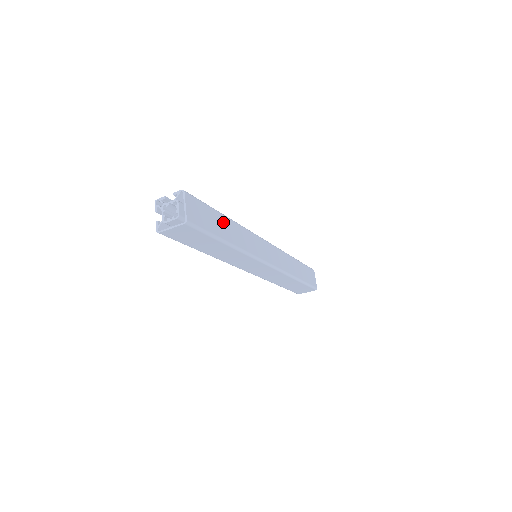
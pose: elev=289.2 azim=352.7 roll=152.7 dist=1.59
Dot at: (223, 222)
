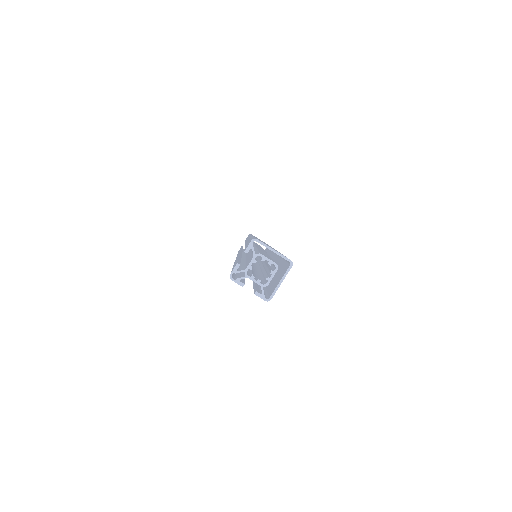
Dot at: occluded
